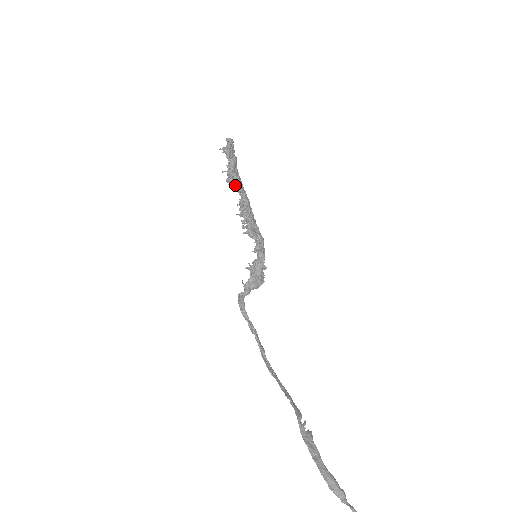
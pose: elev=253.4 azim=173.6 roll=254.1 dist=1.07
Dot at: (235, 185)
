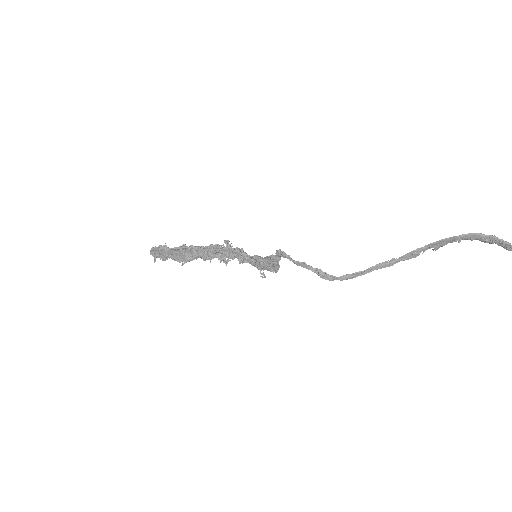
Dot at: (192, 245)
